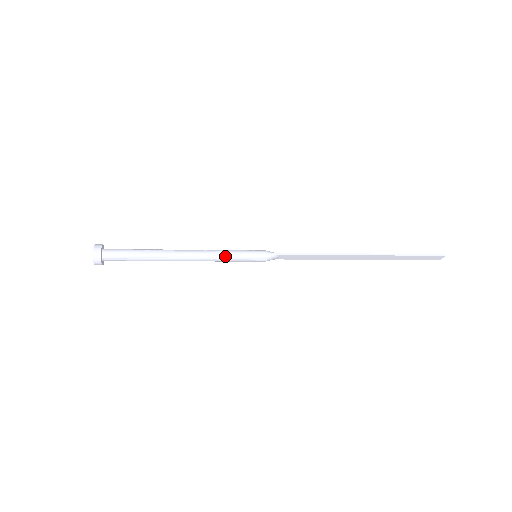
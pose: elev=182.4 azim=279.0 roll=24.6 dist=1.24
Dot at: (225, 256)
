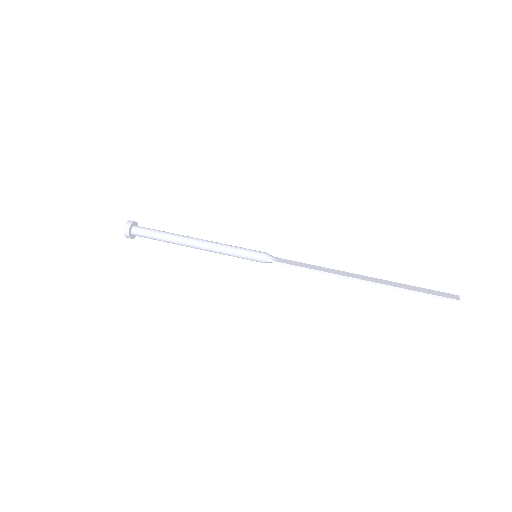
Dot at: (226, 254)
